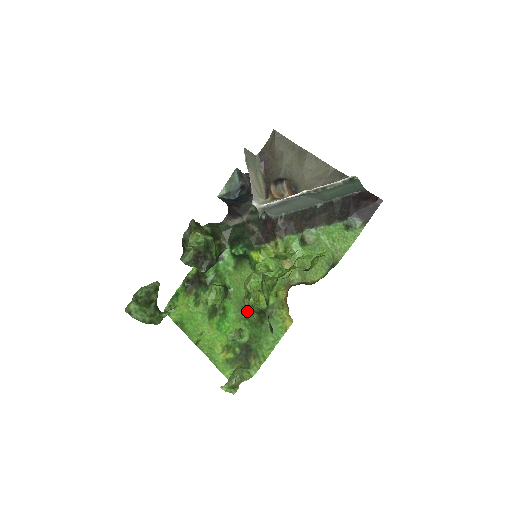
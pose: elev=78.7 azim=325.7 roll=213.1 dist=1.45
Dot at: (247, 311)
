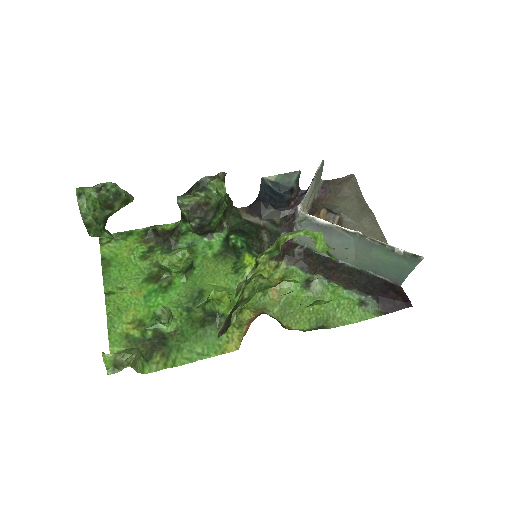
Dot at: (194, 303)
